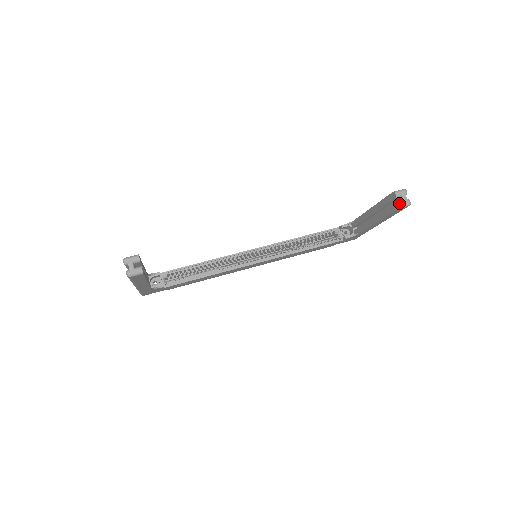
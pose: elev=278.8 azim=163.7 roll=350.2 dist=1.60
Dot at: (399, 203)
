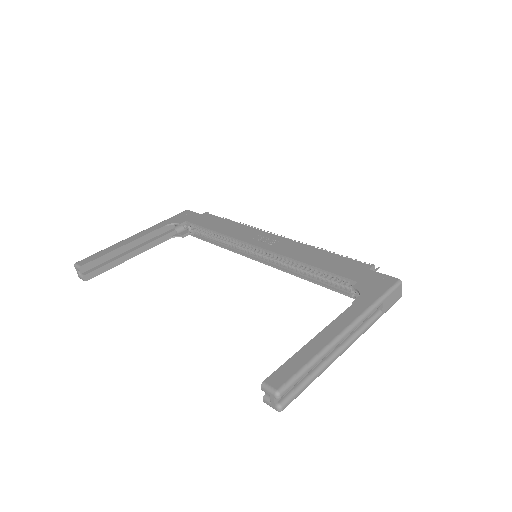
Dot at: (263, 399)
